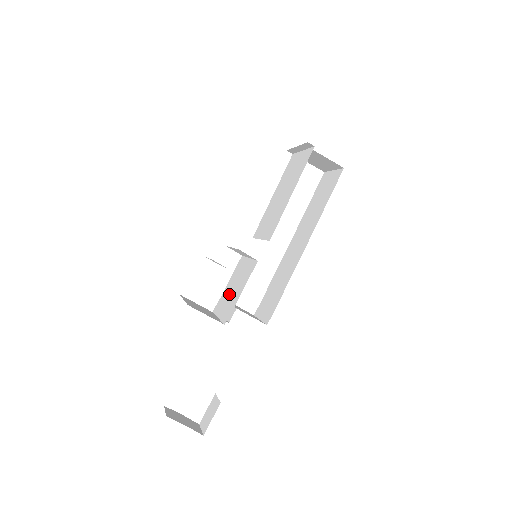
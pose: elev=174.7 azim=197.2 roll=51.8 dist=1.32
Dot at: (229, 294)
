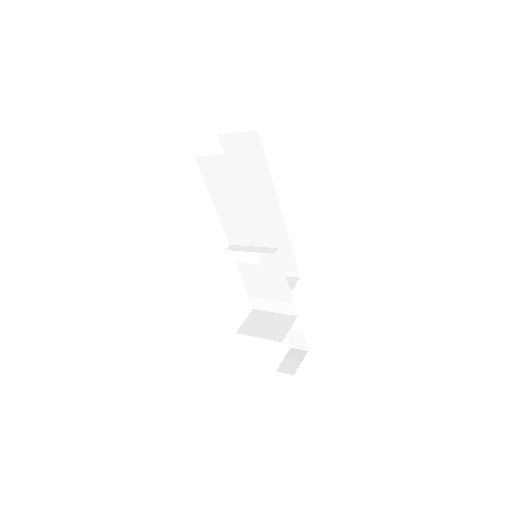
Dot at: (265, 294)
